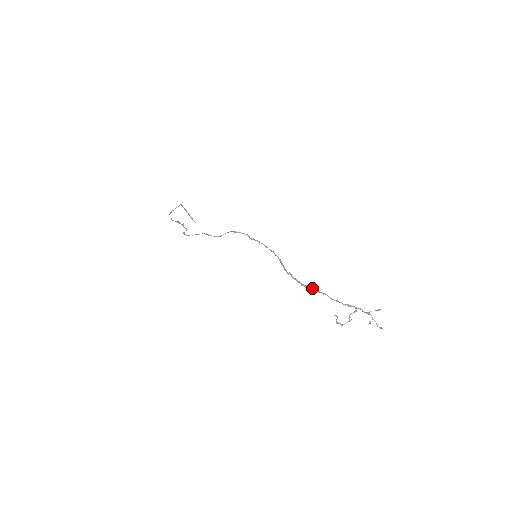
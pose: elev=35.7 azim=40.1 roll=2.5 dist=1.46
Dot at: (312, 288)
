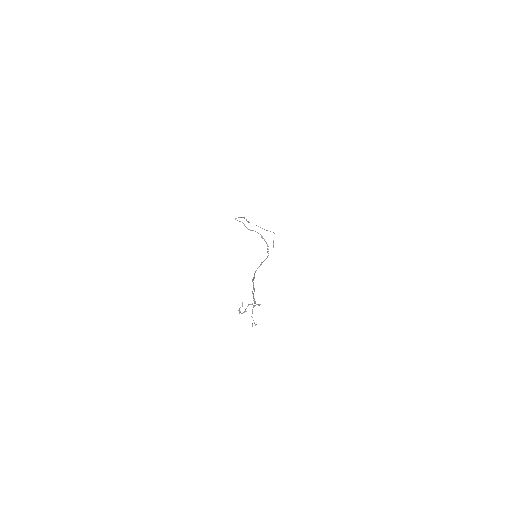
Dot at: occluded
